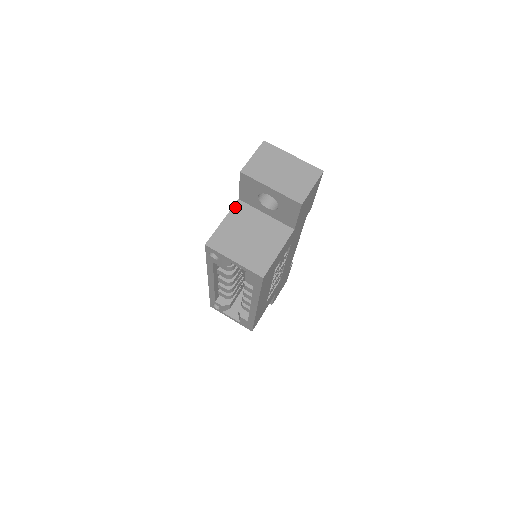
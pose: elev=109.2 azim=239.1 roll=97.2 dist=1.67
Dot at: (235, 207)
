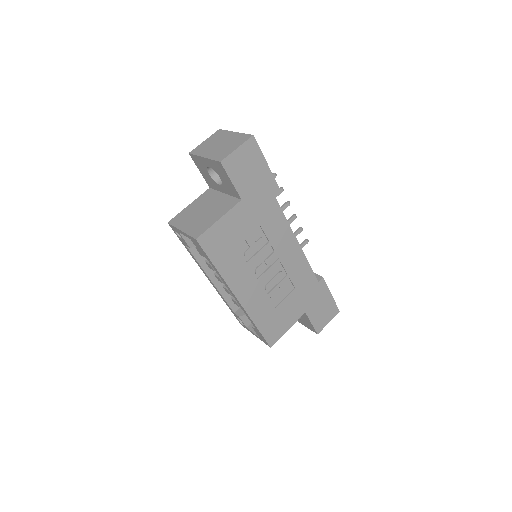
Dot at: (204, 193)
